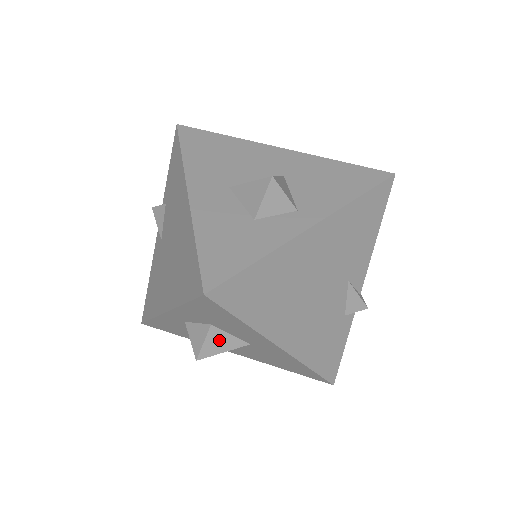
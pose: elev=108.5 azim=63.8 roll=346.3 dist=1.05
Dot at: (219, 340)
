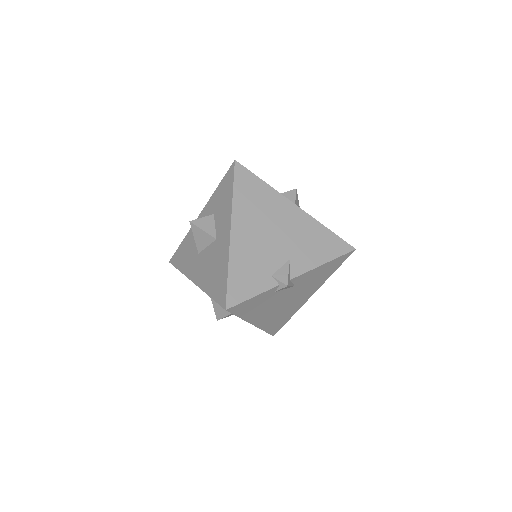
Dot at: (208, 223)
